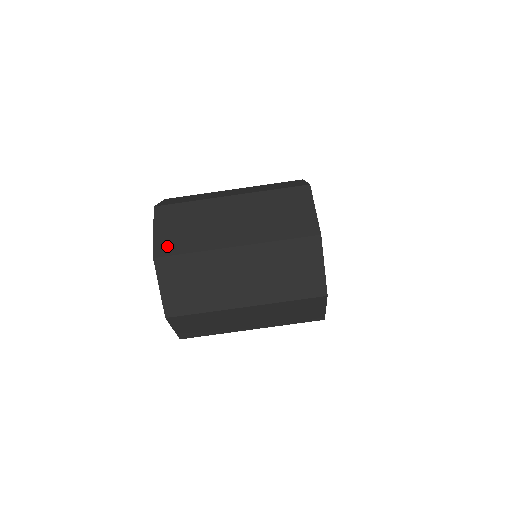
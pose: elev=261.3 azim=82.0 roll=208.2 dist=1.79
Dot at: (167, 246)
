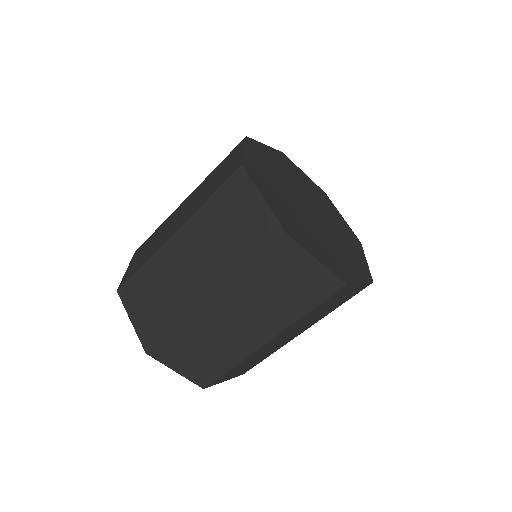
Dot at: (203, 376)
